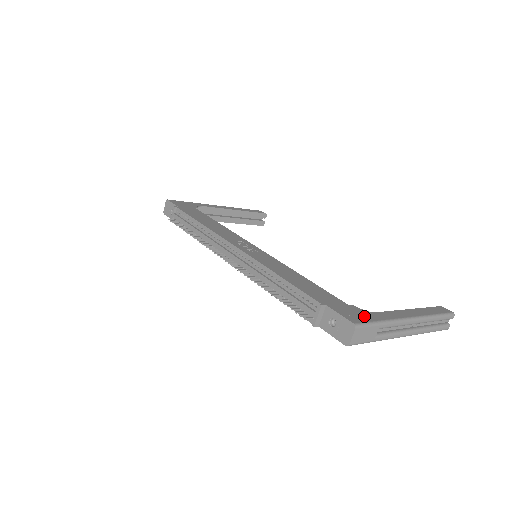
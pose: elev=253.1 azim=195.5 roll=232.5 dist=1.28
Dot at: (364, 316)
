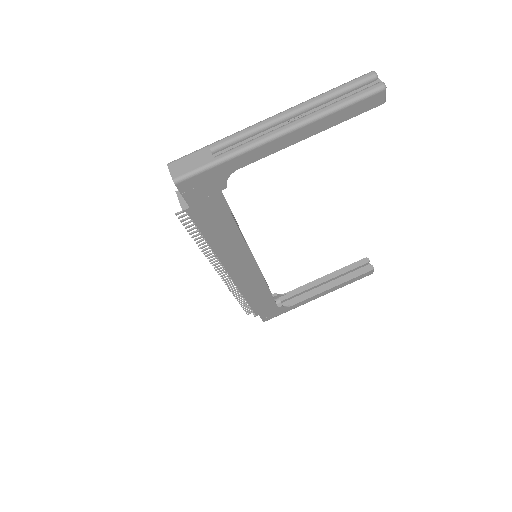
Dot at: occluded
